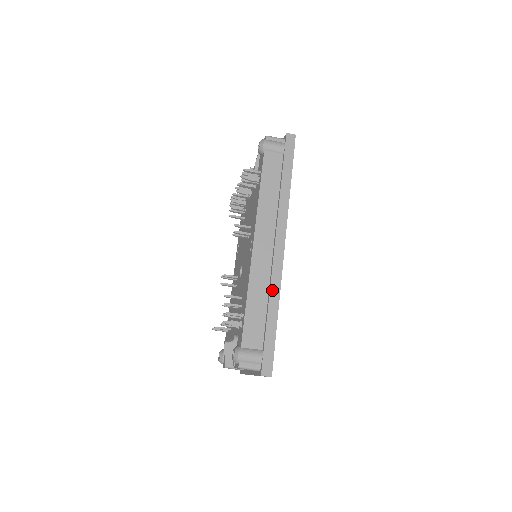
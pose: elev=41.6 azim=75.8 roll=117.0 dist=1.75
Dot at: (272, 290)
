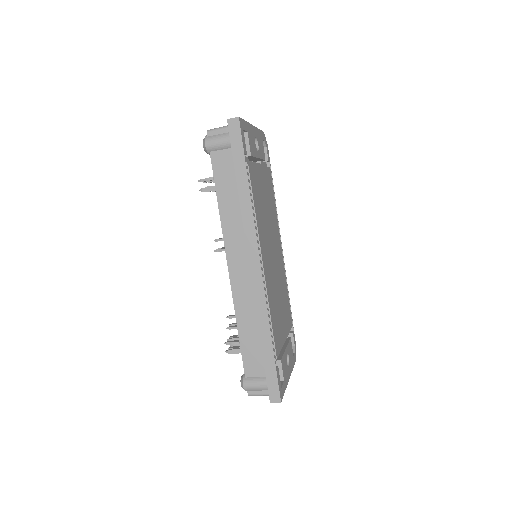
Dot at: (259, 316)
